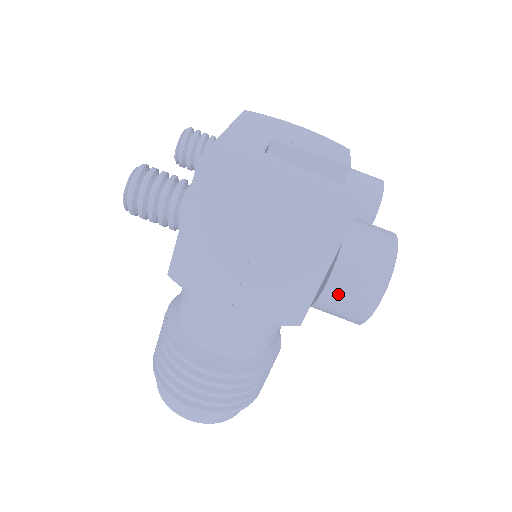
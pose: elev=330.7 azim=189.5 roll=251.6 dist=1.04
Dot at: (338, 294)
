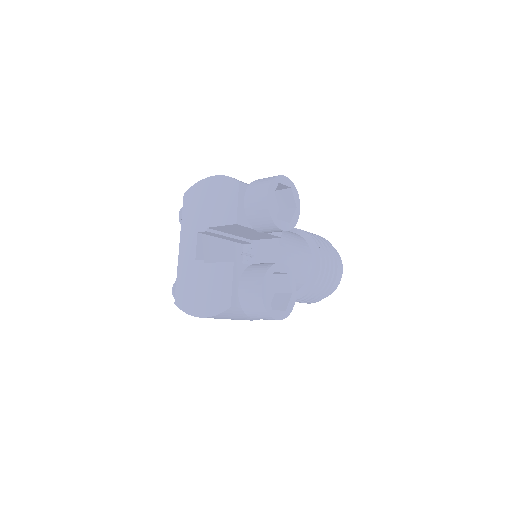
Dot at: occluded
